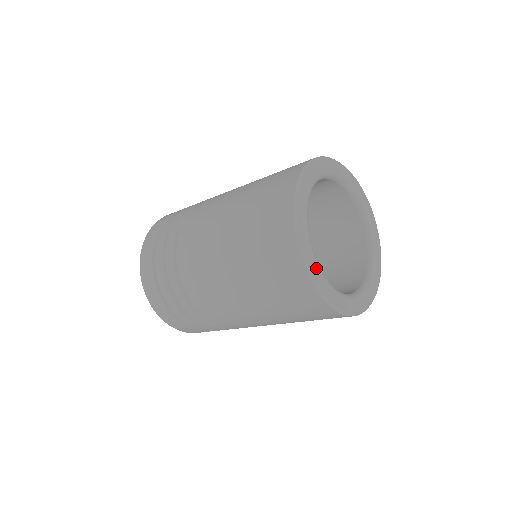
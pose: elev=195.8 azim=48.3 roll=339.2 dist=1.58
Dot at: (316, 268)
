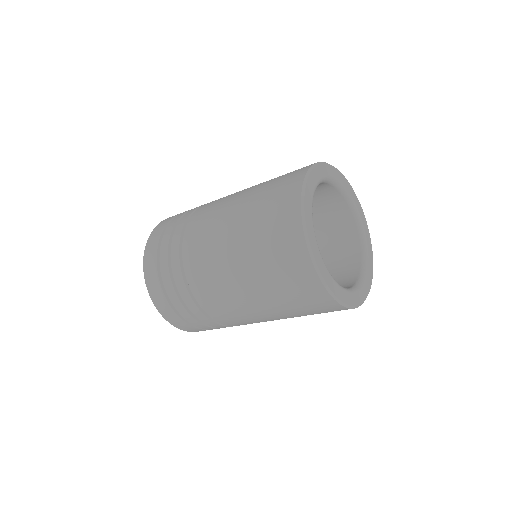
Dot at: (337, 288)
